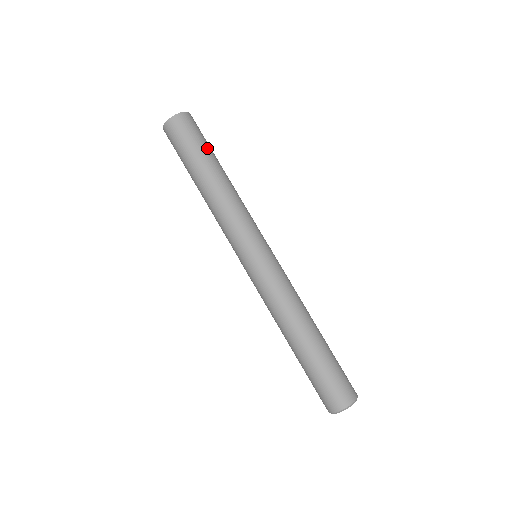
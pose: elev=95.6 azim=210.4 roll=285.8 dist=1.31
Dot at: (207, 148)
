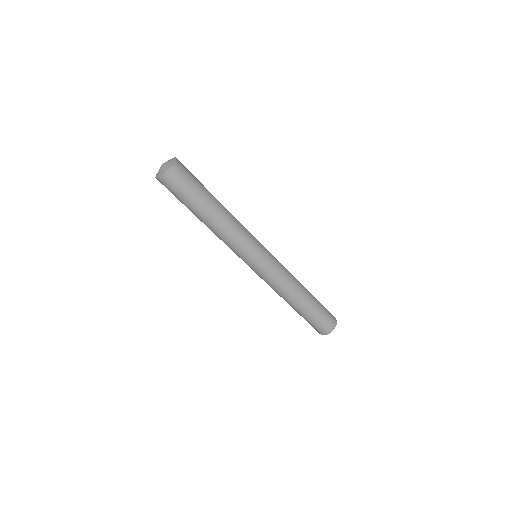
Dot at: (199, 193)
